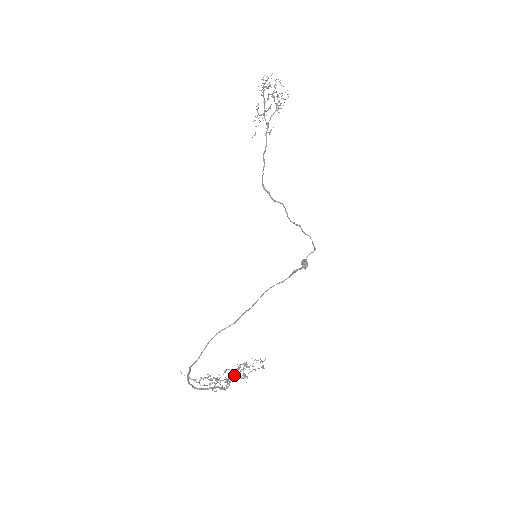
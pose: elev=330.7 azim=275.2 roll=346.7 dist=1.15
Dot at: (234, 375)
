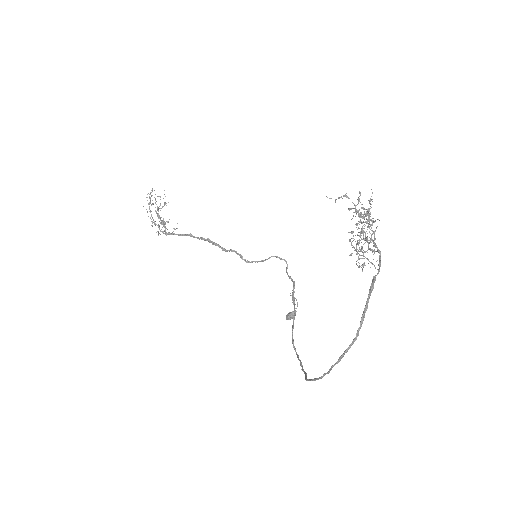
Dot at: (363, 209)
